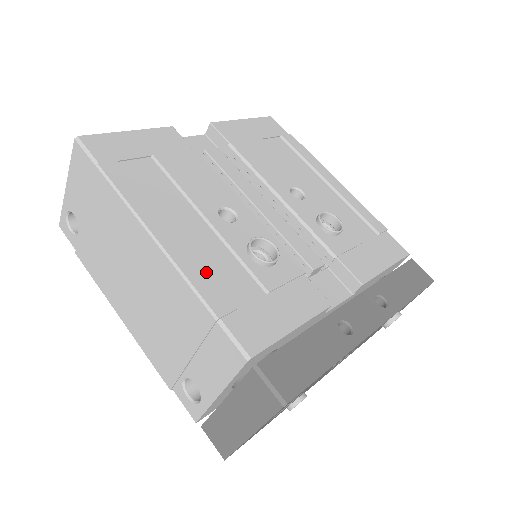
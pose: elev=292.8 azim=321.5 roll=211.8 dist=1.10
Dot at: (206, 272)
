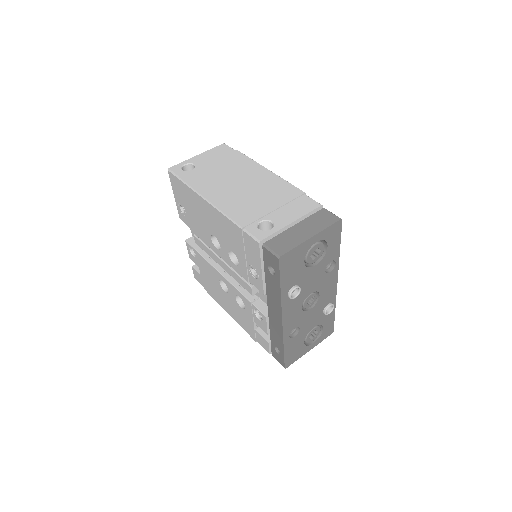
Dot at: occluded
